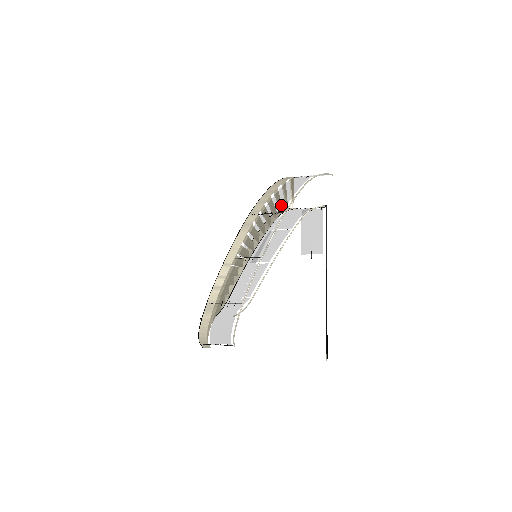
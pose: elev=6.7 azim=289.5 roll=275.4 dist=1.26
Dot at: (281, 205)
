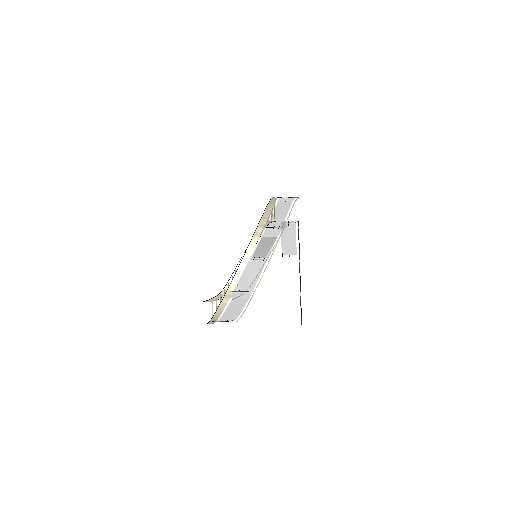
Dot at: (280, 221)
